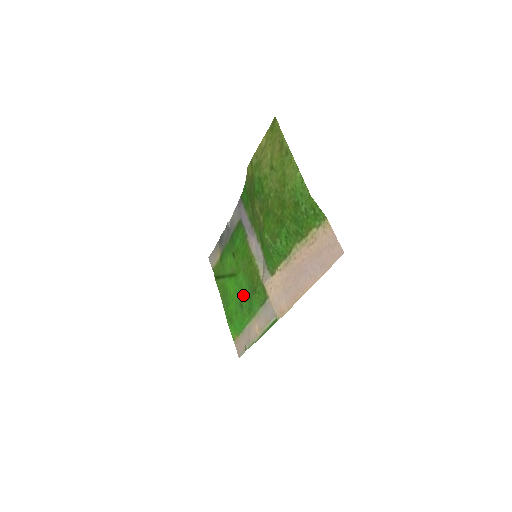
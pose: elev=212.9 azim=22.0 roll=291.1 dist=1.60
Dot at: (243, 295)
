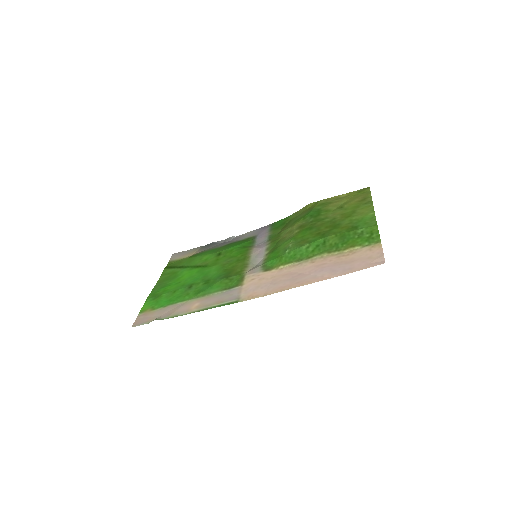
Dot at: (203, 279)
